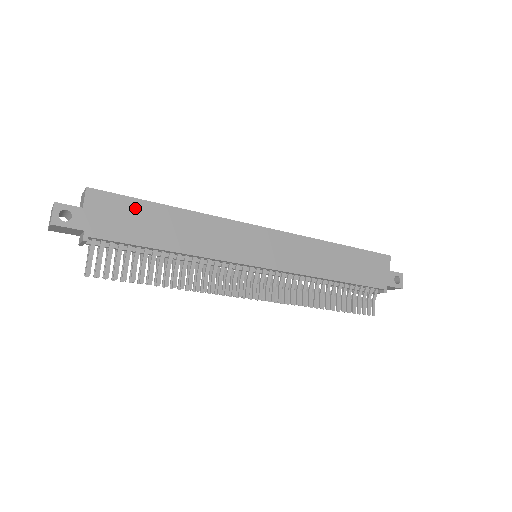
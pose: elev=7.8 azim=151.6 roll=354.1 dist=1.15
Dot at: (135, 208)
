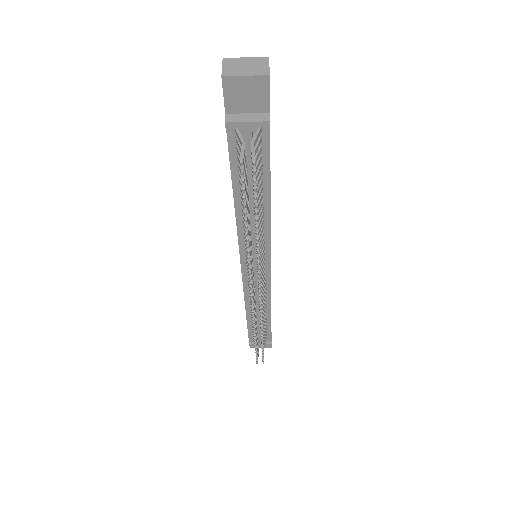
Dot at: occluded
